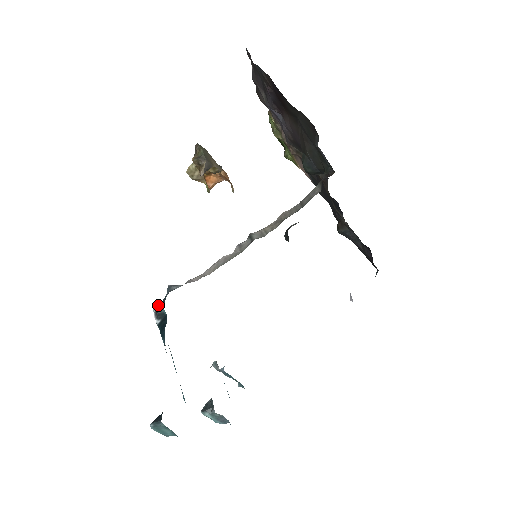
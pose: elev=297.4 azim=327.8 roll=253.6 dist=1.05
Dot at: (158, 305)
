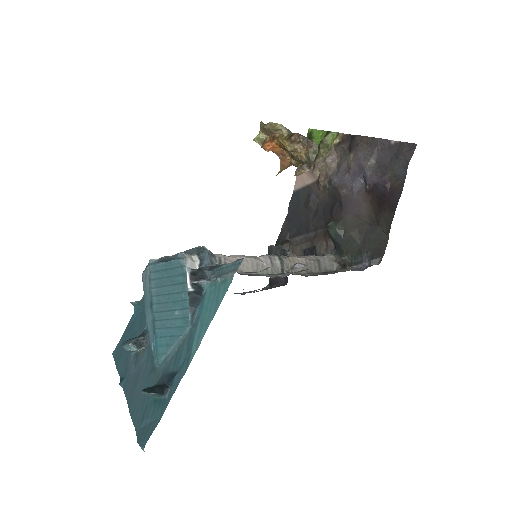
Dot at: (191, 264)
